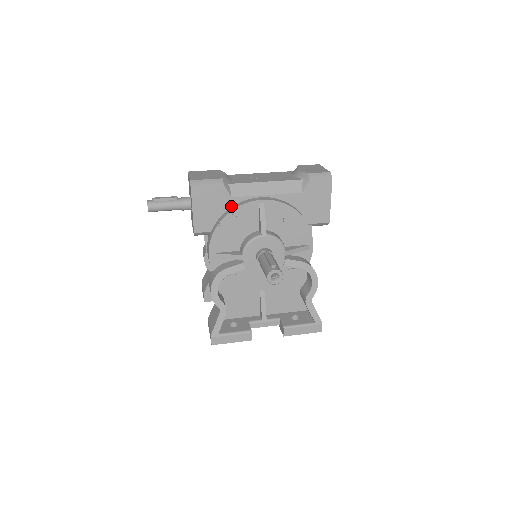
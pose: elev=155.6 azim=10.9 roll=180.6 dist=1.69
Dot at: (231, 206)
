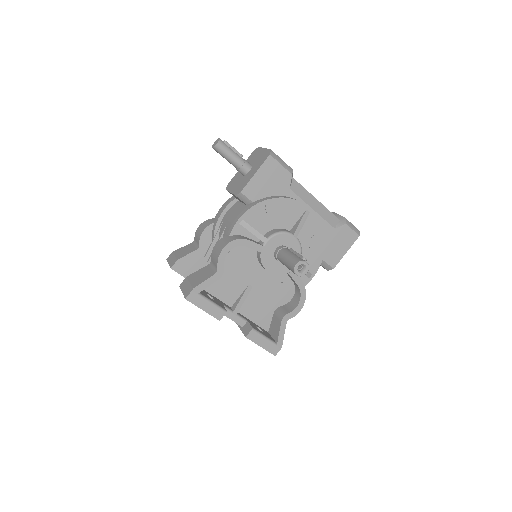
Dot at: (283, 195)
